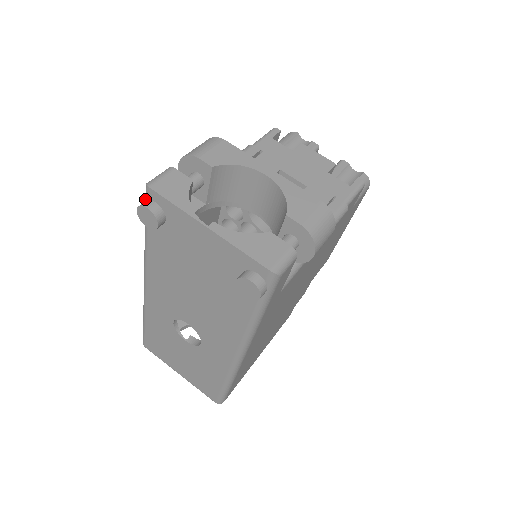
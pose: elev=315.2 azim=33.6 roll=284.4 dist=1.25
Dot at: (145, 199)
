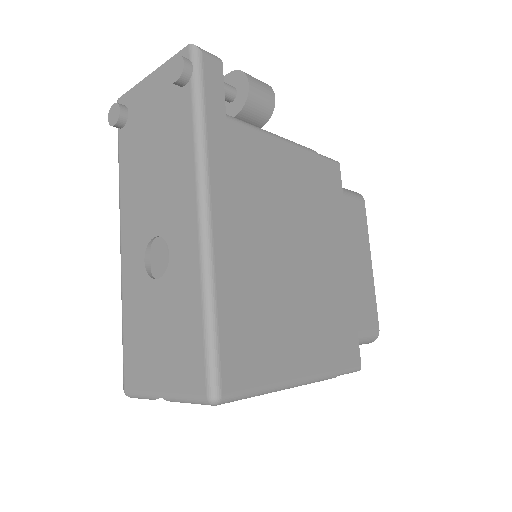
Dot at: occluded
